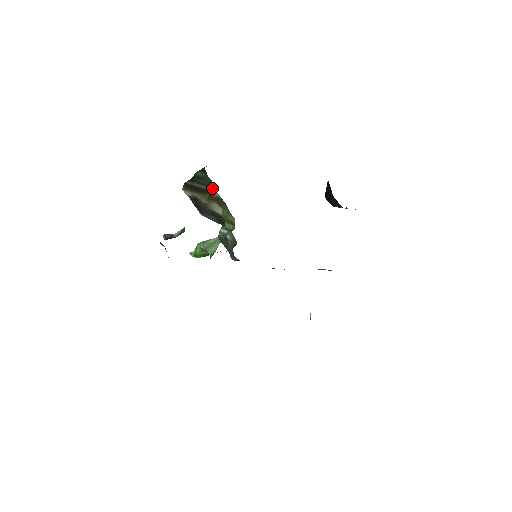
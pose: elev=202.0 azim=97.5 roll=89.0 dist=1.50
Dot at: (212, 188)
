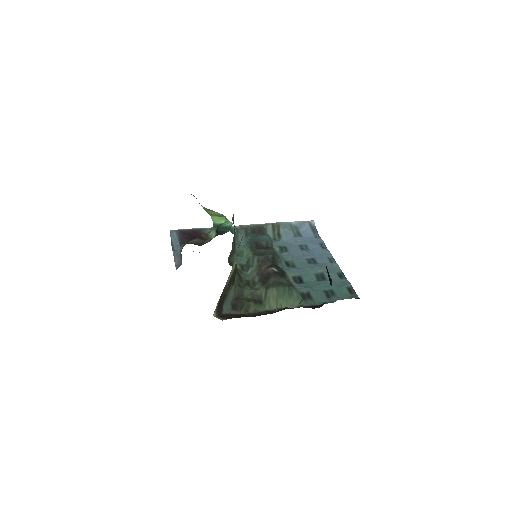
Dot at: occluded
